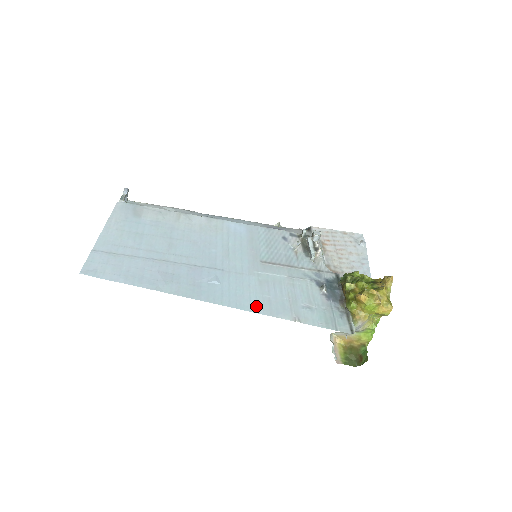
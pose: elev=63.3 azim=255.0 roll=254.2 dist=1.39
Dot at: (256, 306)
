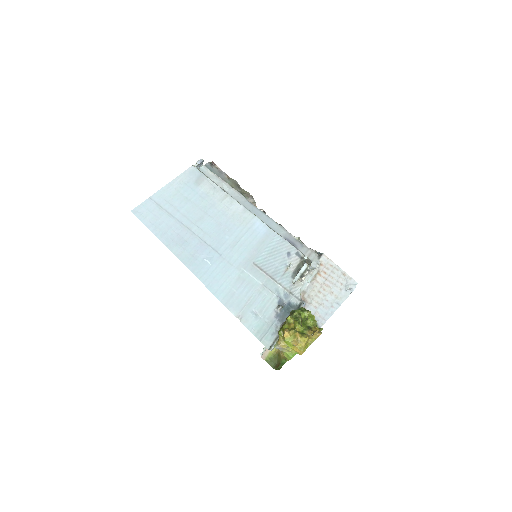
Dot at: (221, 293)
